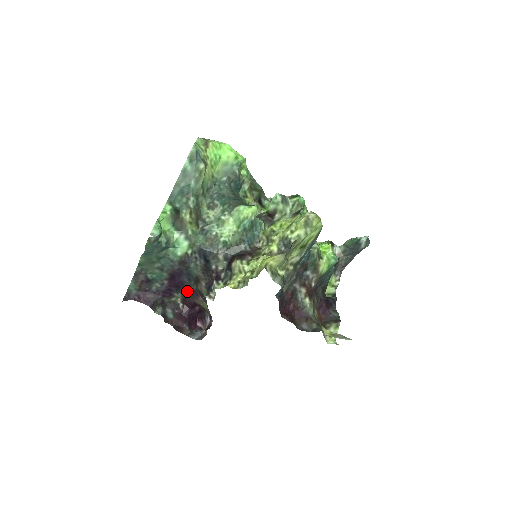
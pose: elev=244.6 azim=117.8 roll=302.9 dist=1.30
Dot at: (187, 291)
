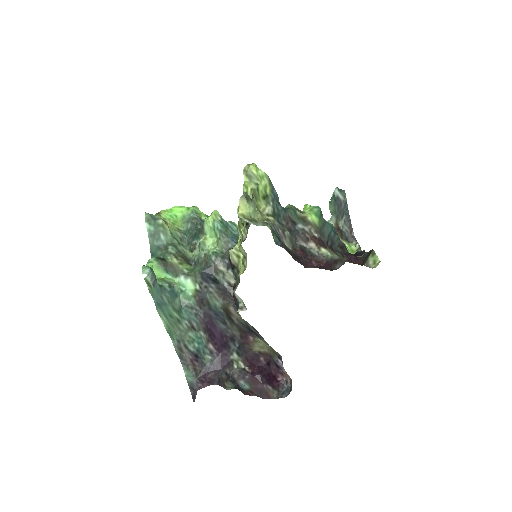
Dot at: (237, 344)
